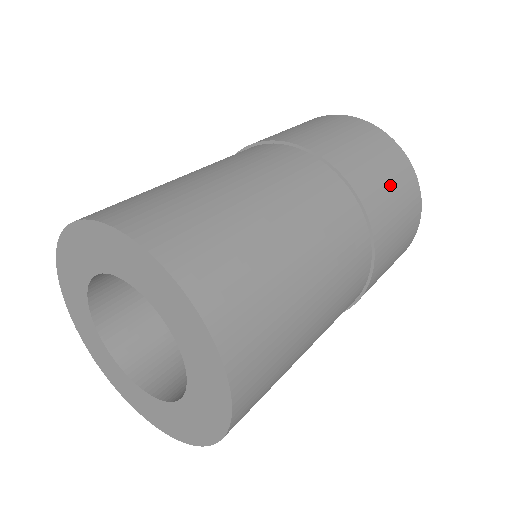
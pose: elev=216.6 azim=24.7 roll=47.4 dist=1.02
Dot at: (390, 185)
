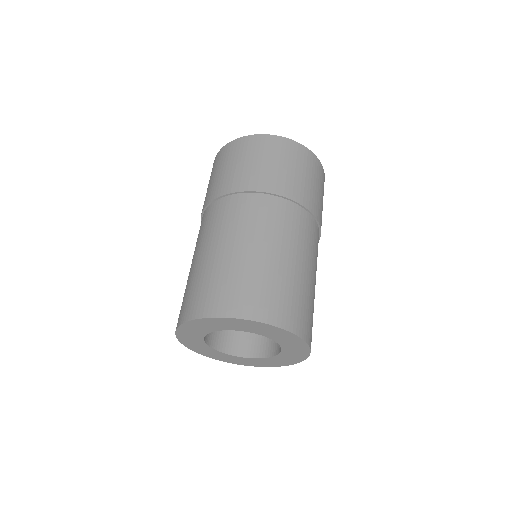
Dot at: (304, 175)
